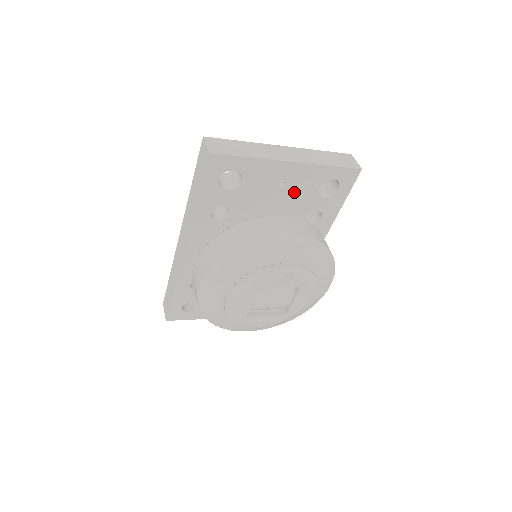
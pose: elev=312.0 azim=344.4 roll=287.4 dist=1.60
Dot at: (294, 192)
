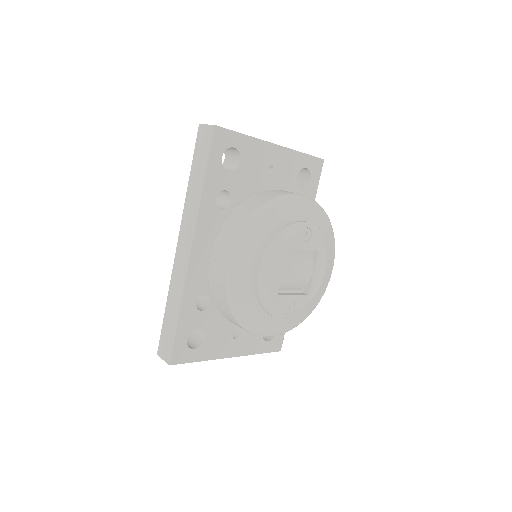
Dot at: (279, 179)
